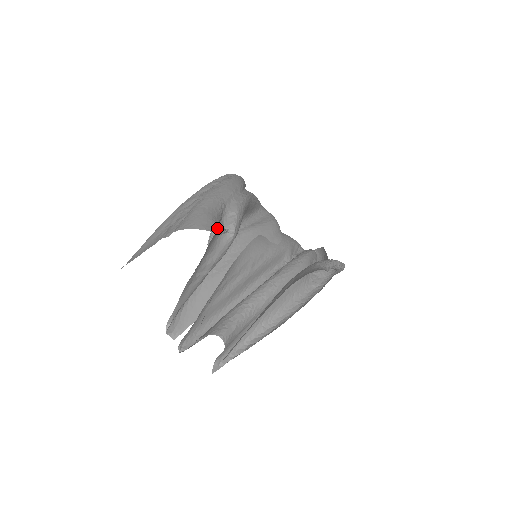
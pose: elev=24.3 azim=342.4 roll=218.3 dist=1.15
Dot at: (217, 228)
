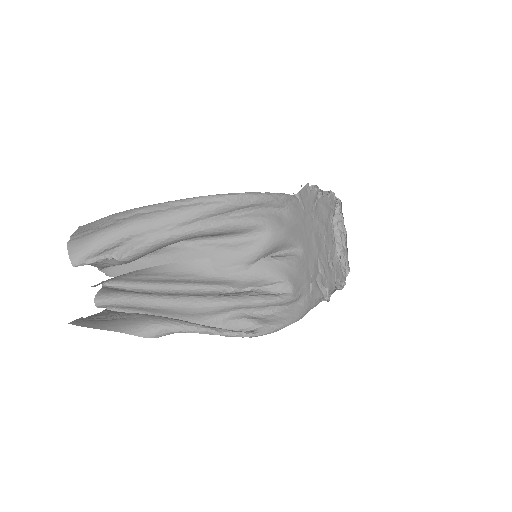
Dot at: (86, 258)
